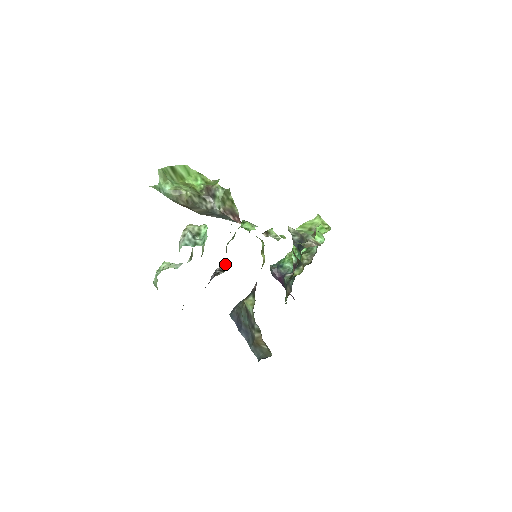
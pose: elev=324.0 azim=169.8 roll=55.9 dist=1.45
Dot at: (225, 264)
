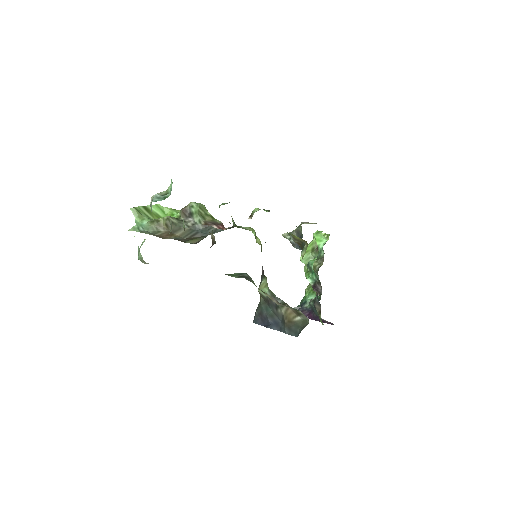
Dot at: (213, 236)
